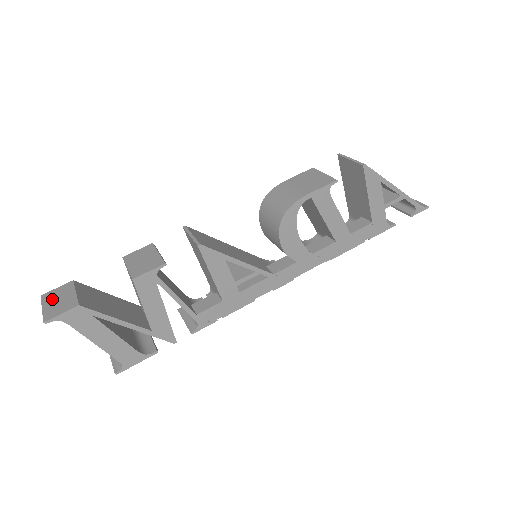
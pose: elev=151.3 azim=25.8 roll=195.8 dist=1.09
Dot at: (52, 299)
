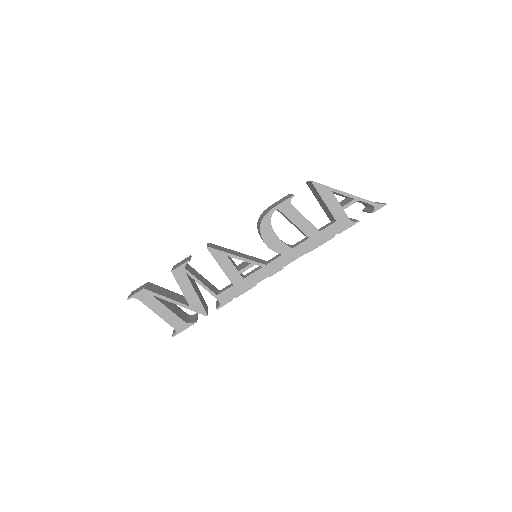
Dot at: (135, 291)
